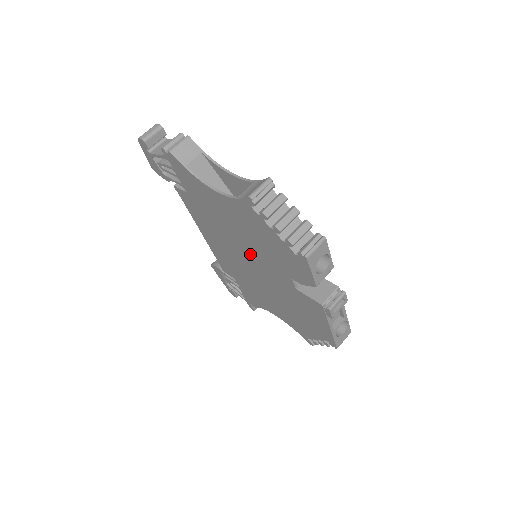
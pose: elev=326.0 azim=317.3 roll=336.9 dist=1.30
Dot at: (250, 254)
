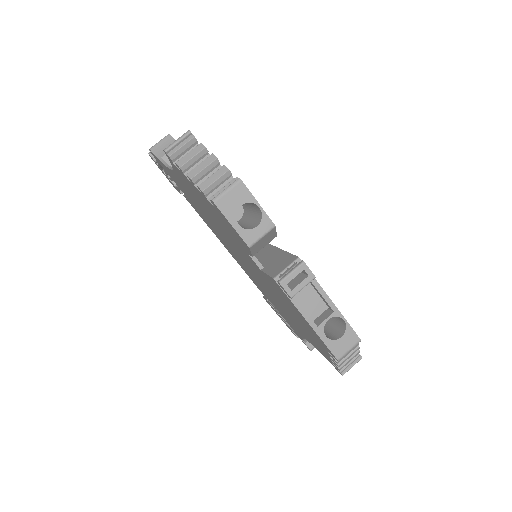
Dot at: (233, 245)
